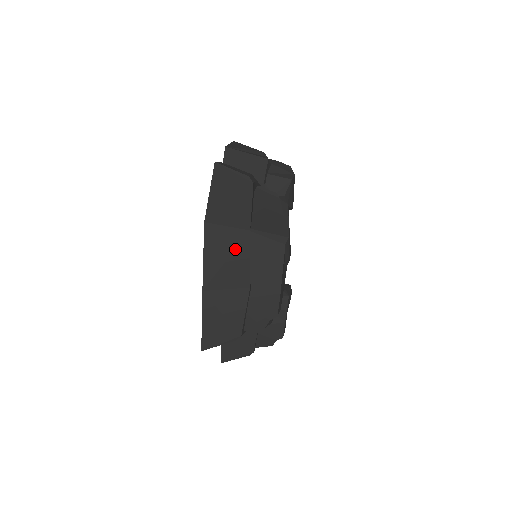
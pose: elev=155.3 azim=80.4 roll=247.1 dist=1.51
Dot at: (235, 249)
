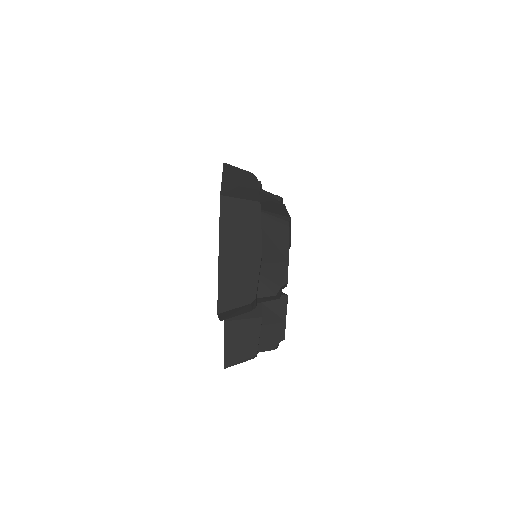
Dot at: (248, 217)
